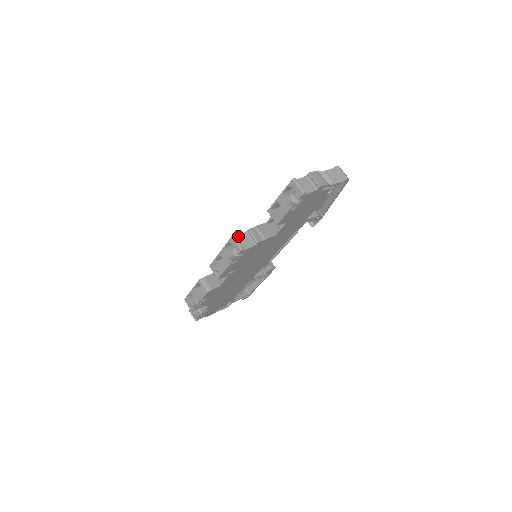
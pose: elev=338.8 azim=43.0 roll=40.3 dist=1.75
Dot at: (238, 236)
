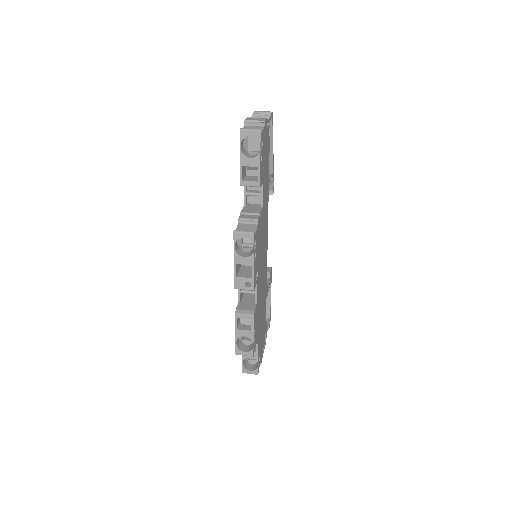
Dot at: occluded
